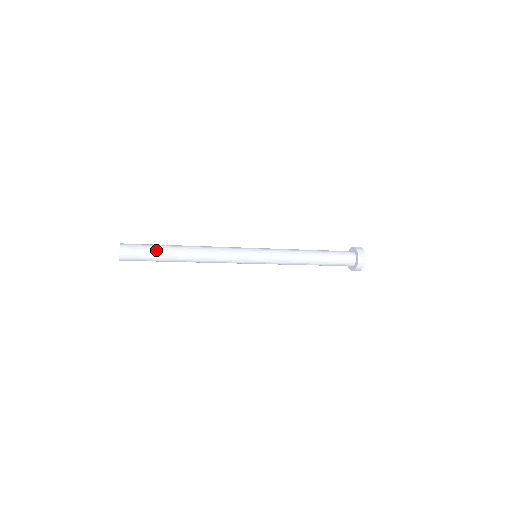
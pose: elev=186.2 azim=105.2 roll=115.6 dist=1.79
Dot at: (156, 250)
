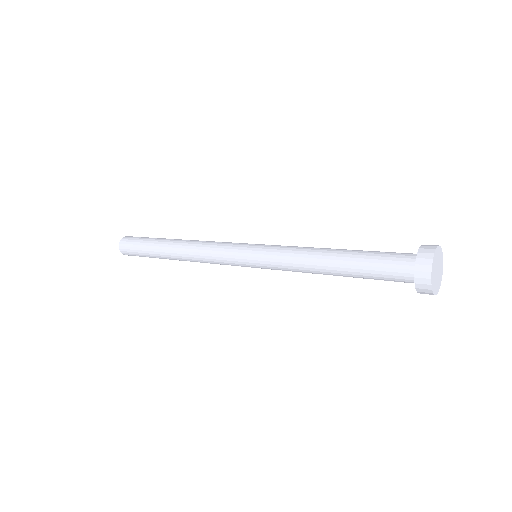
Dot at: (147, 254)
